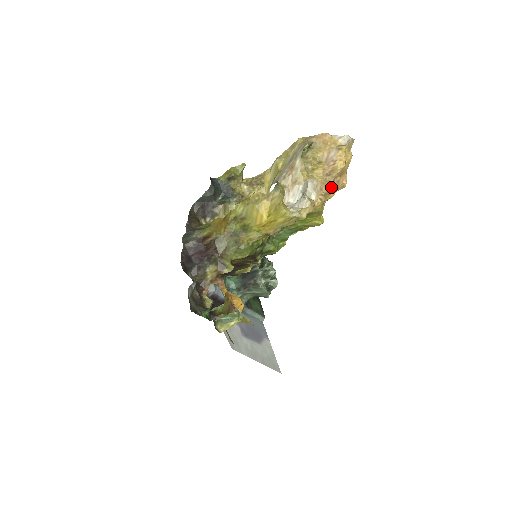
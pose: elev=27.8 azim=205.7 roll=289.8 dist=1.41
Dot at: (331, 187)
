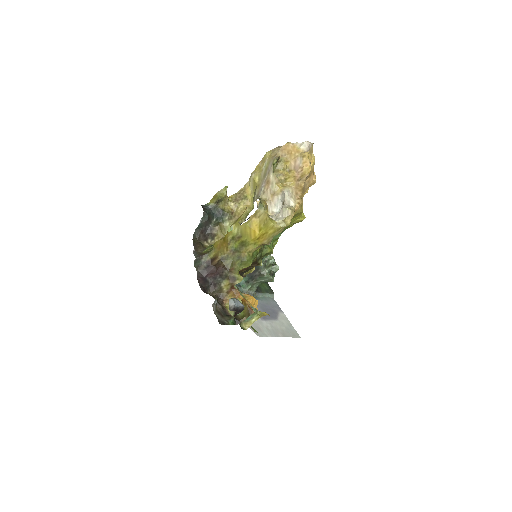
Dot at: (304, 188)
